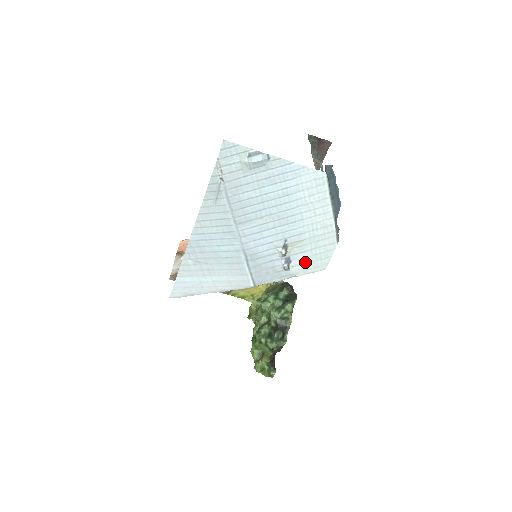
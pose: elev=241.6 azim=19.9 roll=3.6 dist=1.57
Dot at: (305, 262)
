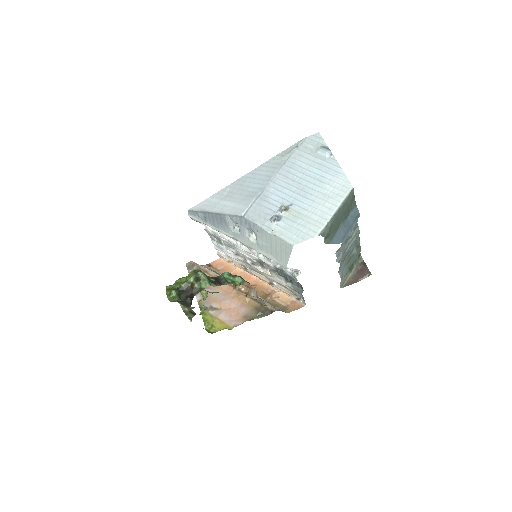
Dot at: (287, 229)
